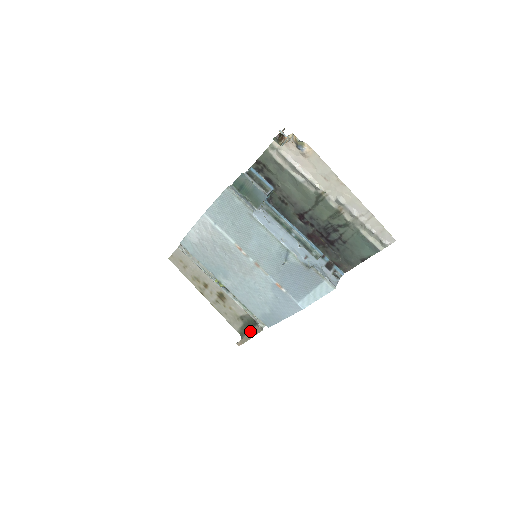
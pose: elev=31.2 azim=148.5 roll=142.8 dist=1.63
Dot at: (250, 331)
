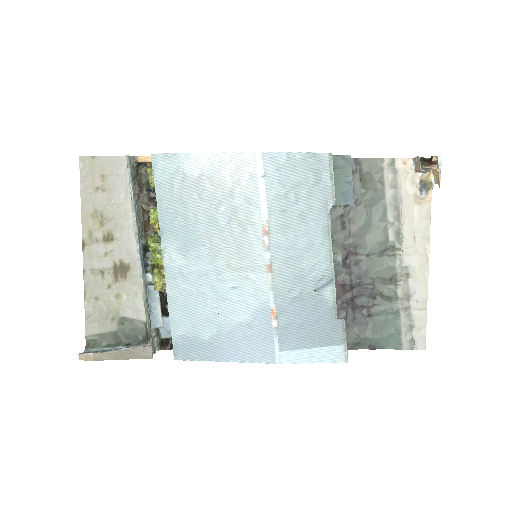
Dot at: (130, 348)
